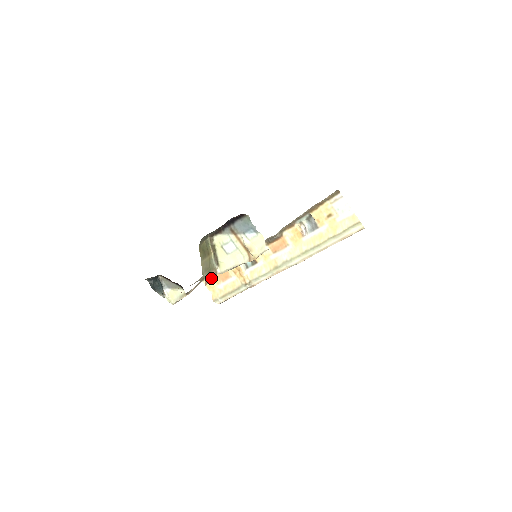
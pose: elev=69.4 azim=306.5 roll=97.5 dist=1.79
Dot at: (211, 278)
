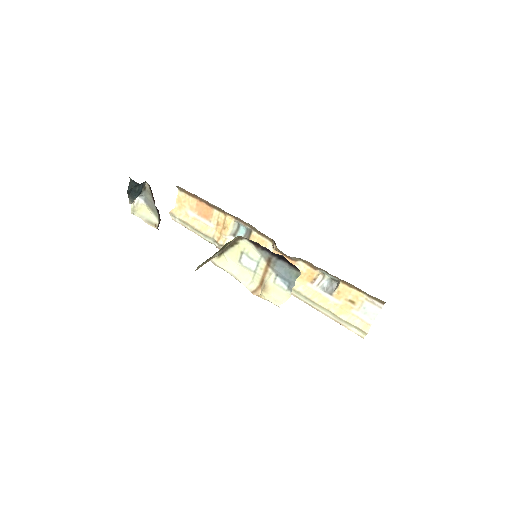
Dot at: occluded
